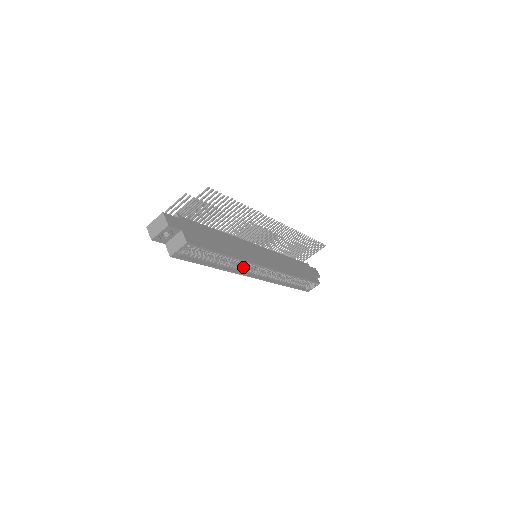
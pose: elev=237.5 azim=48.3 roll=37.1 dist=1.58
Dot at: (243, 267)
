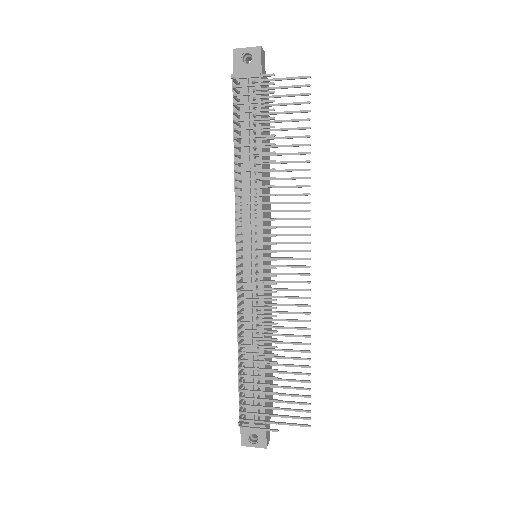
Dot at: occluded
